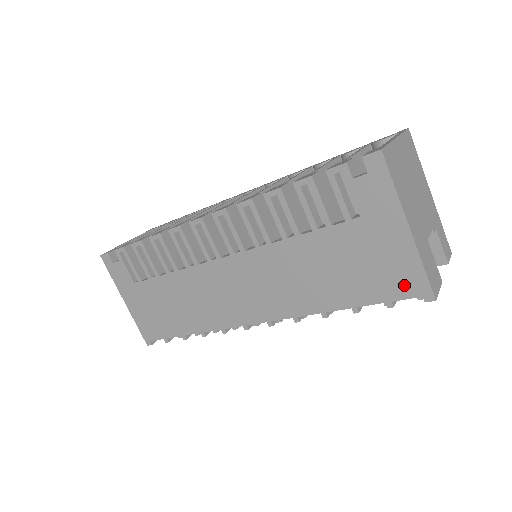
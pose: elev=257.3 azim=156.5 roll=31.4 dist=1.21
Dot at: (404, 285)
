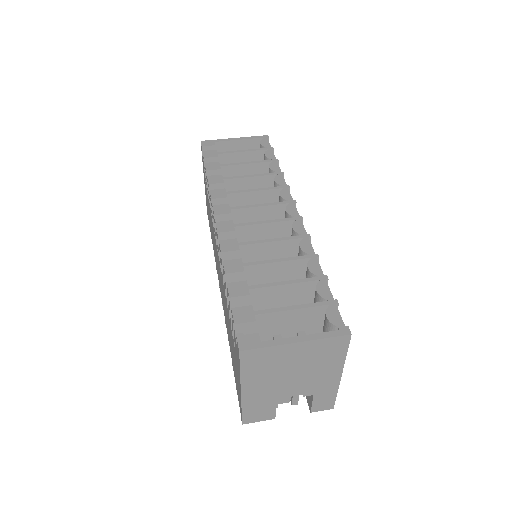
Dot at: occluded
